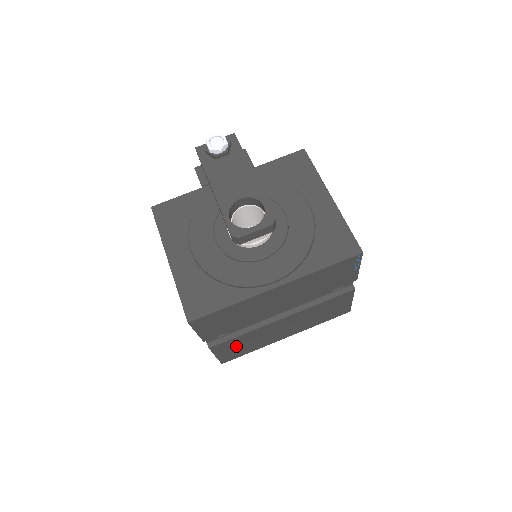
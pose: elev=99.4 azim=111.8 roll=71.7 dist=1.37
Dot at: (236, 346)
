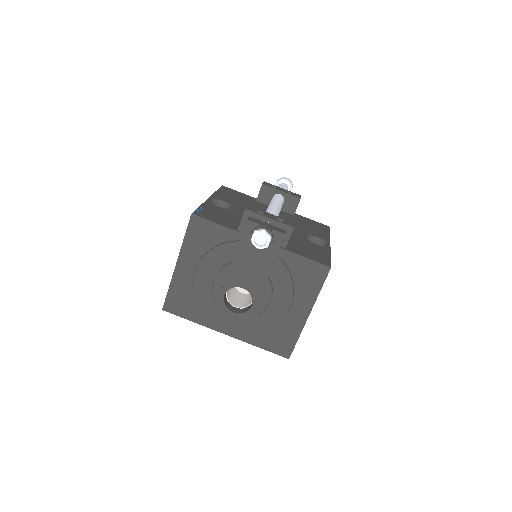
Dot at: occluded
